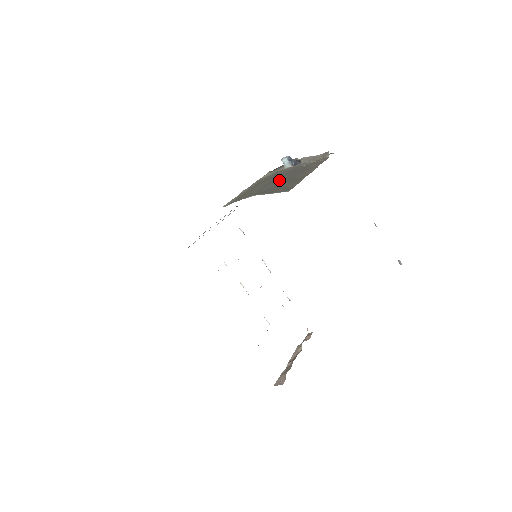
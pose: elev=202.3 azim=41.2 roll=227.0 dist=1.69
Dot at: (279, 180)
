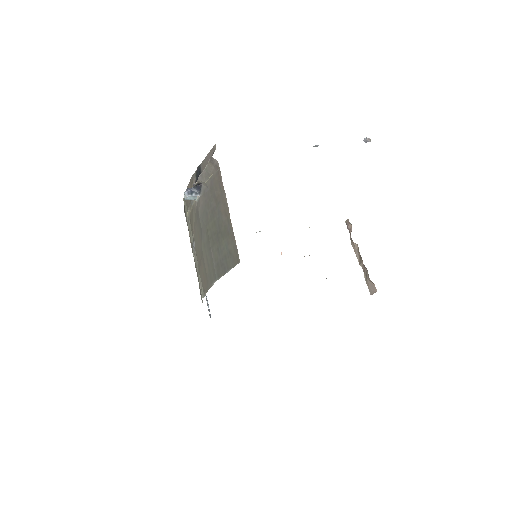
Dot at: (212, 236)
